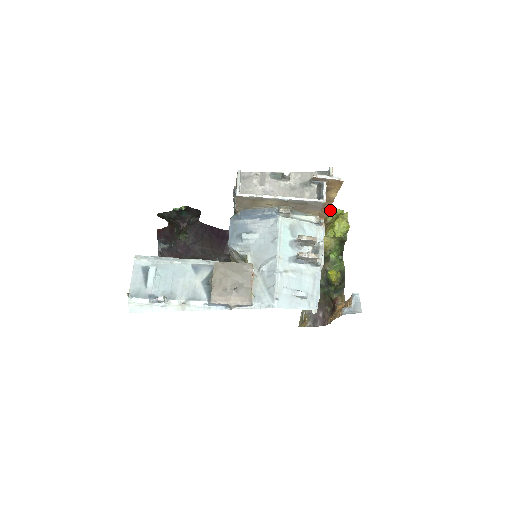
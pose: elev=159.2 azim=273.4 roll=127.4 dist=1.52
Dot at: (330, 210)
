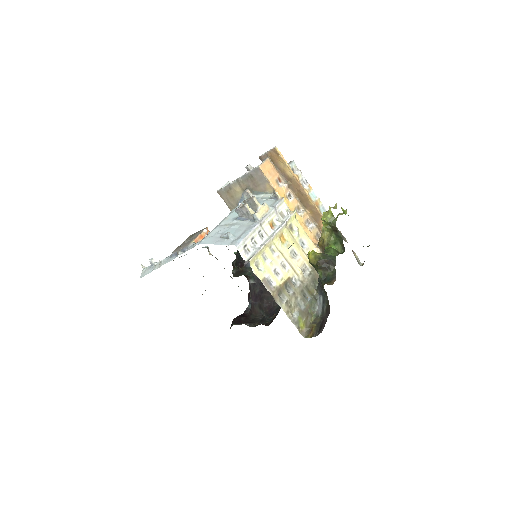
Dot at: (338, 215)
